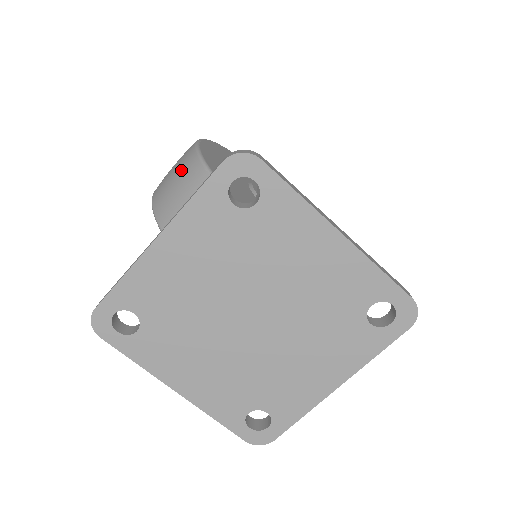
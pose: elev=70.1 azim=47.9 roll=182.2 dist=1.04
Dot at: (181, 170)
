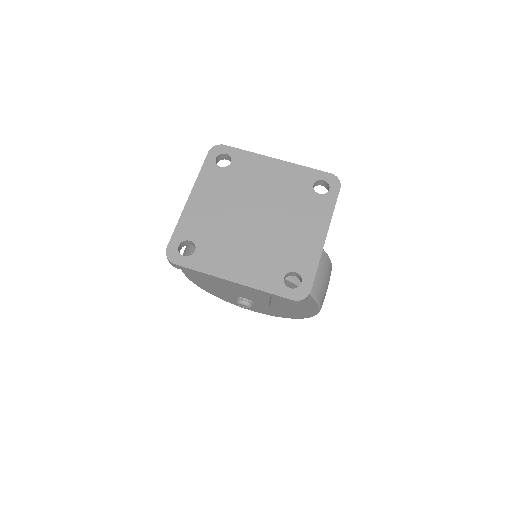
Dot at: occluded
